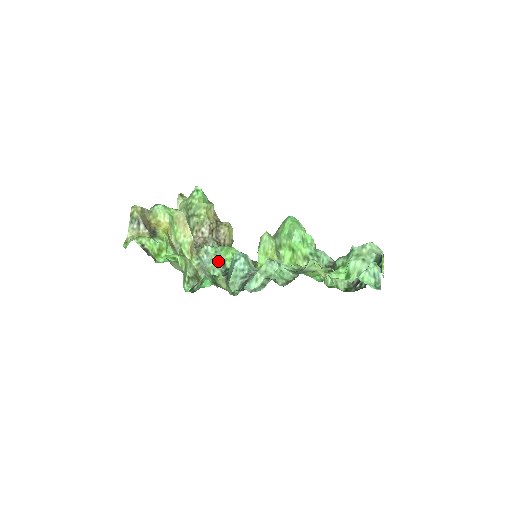
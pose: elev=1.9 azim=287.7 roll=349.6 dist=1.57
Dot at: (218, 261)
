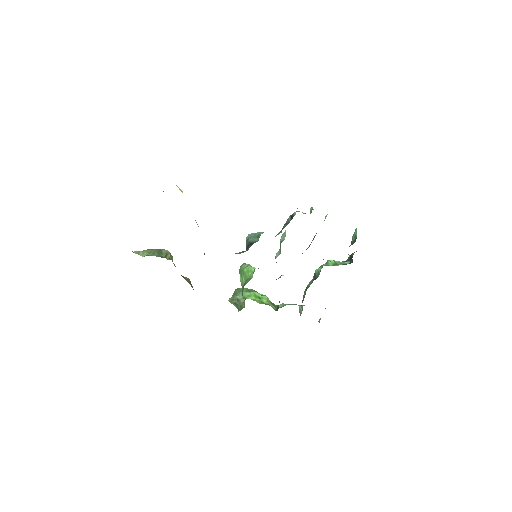
Dot at: occluded
